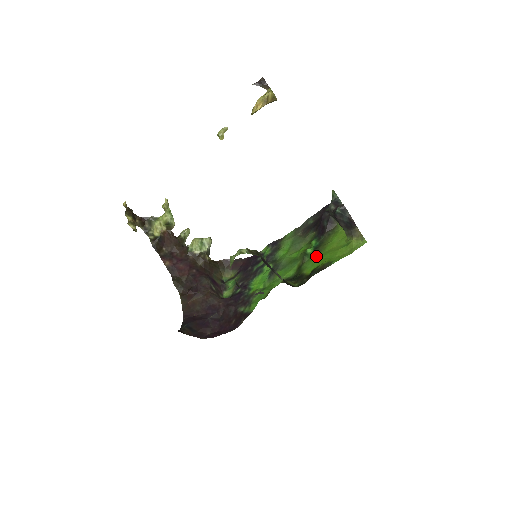
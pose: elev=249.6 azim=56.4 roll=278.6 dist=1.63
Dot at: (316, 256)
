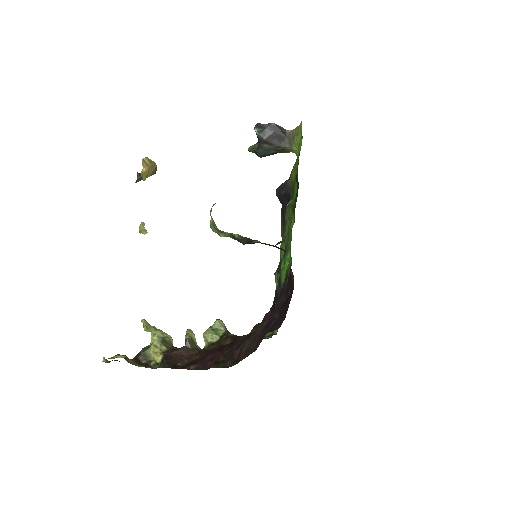
Dot at: (294, 190)
